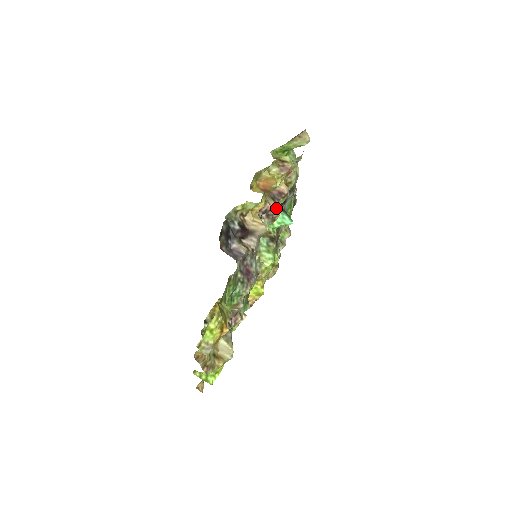
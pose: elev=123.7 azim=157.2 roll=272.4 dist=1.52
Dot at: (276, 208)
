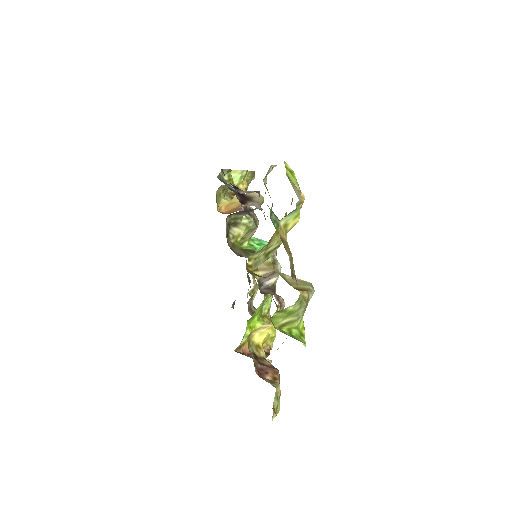
Dot at: (253, 212)
